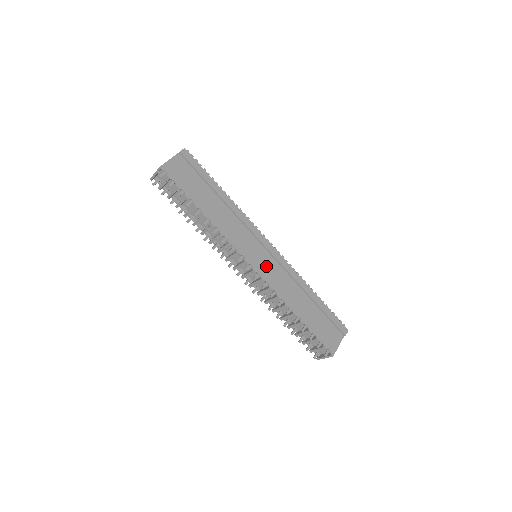
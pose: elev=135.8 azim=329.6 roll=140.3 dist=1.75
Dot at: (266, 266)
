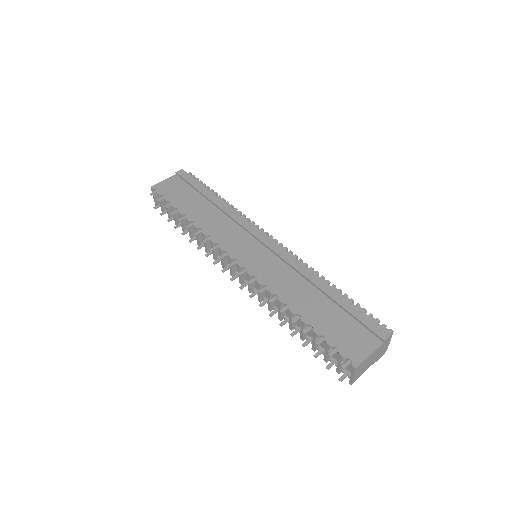
Dot at: (257, 260)
